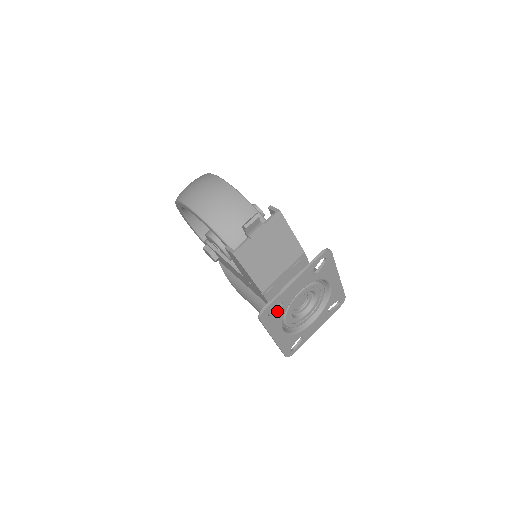
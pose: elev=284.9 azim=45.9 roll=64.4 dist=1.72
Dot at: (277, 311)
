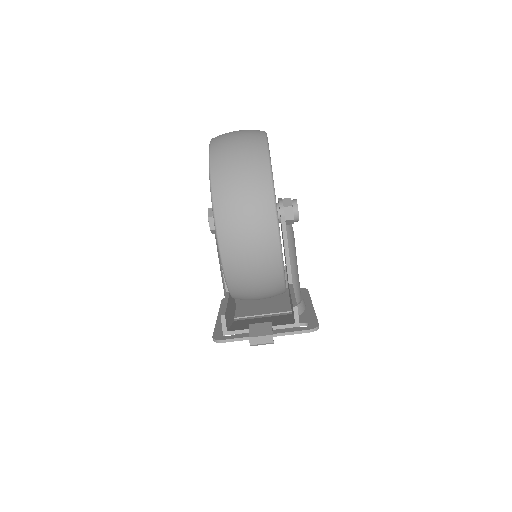
Dot at: occluded
